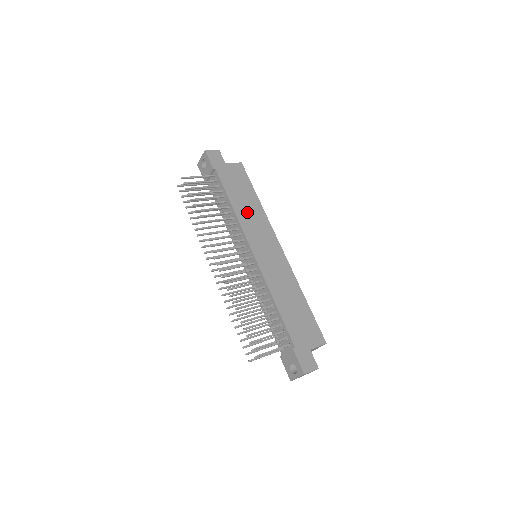
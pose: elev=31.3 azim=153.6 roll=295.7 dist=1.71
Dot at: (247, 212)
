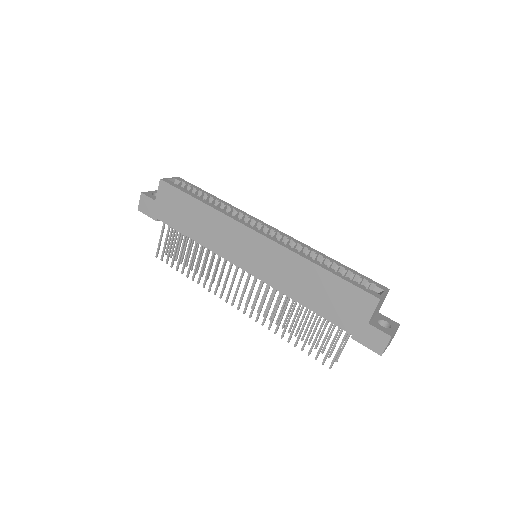
Dot at: (207, 232)
